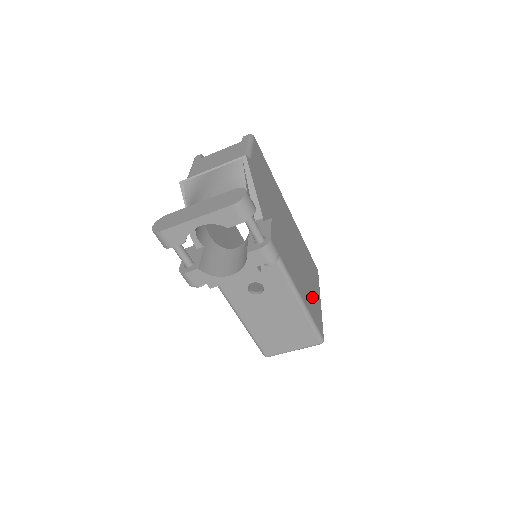
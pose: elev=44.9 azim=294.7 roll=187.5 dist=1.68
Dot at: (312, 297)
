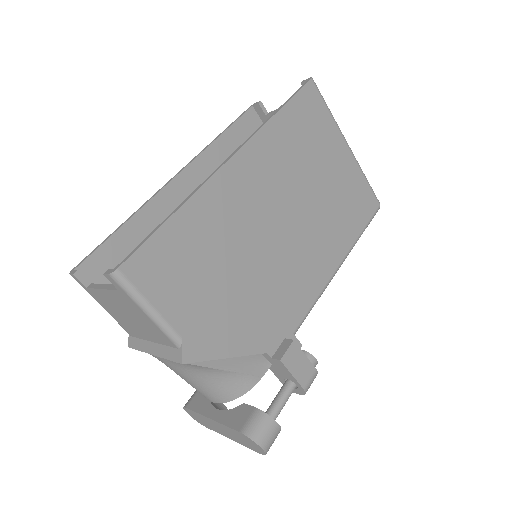
Dot at: (342, 195)
